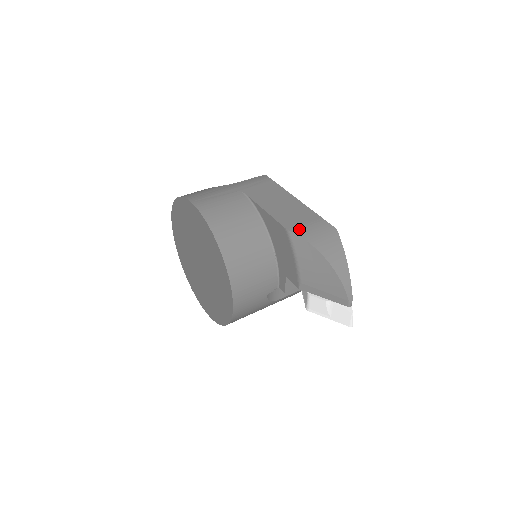
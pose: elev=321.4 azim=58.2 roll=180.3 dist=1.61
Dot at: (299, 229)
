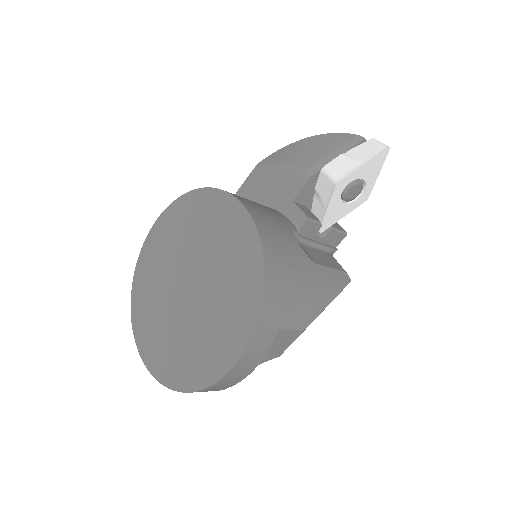
Dot at: occluded
